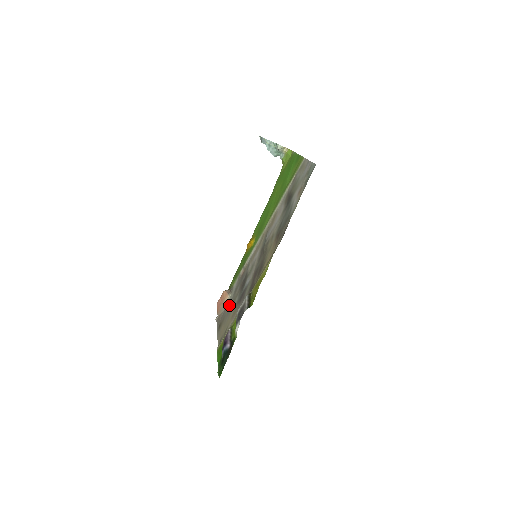
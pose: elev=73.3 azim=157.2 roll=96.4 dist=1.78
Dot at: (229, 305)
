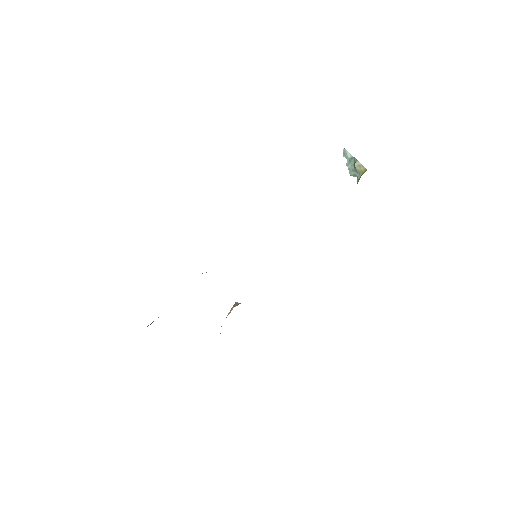
Dot at: occluded
